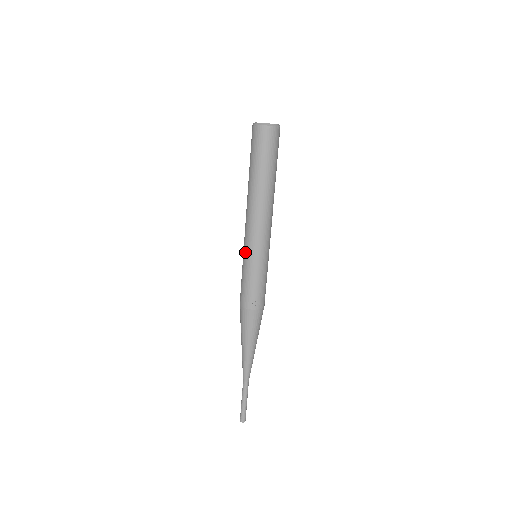
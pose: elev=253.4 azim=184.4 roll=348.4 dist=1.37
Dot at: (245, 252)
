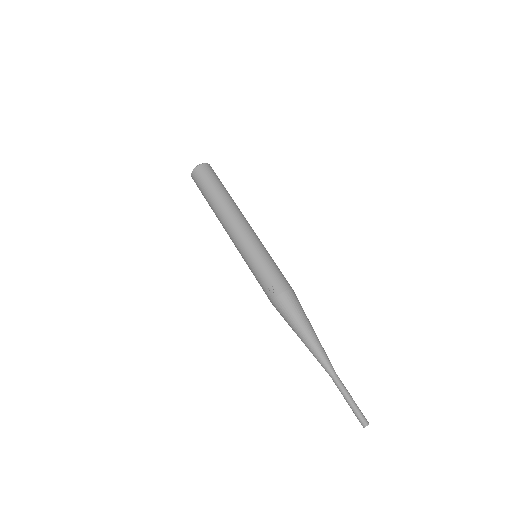
Dot at: occluded
